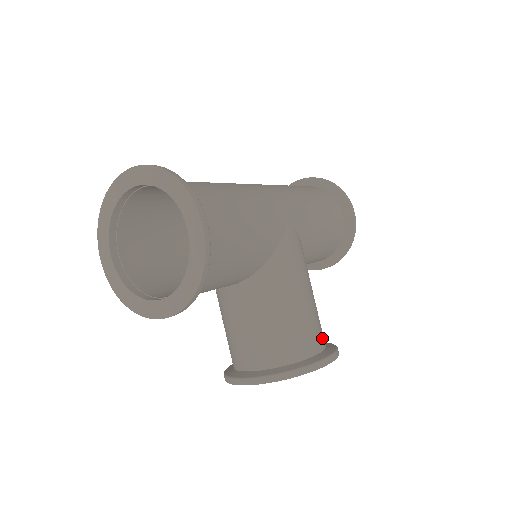
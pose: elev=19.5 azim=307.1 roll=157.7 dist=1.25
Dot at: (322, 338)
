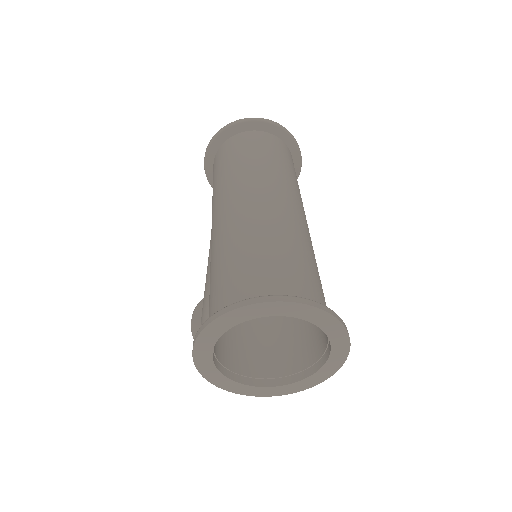
Dot at: occluded
